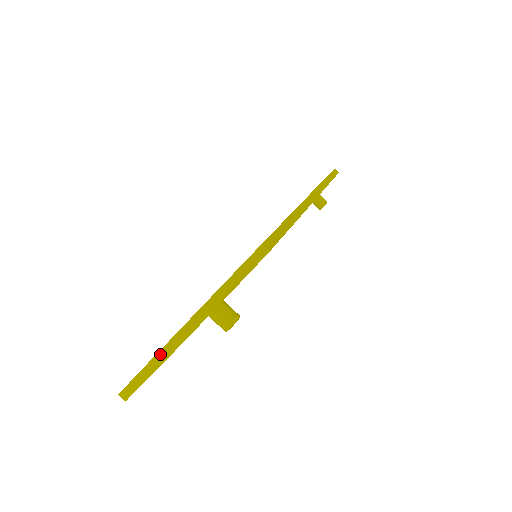
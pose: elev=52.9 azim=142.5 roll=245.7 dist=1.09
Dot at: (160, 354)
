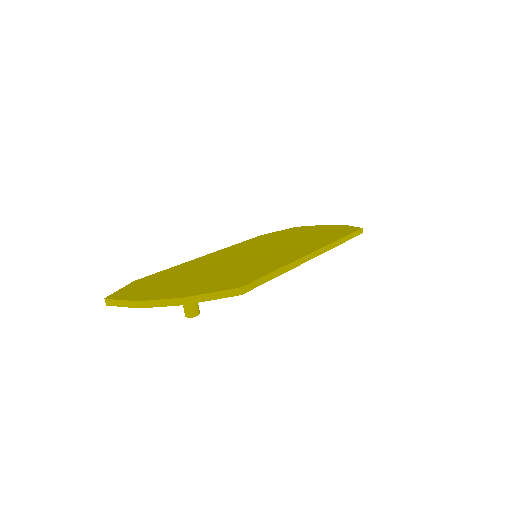
Dot at: (140, 303)
